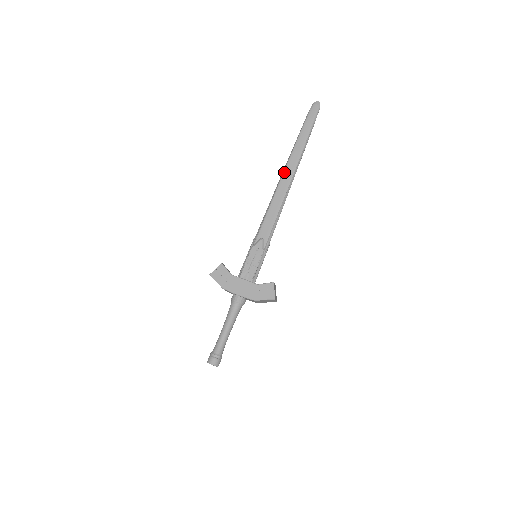
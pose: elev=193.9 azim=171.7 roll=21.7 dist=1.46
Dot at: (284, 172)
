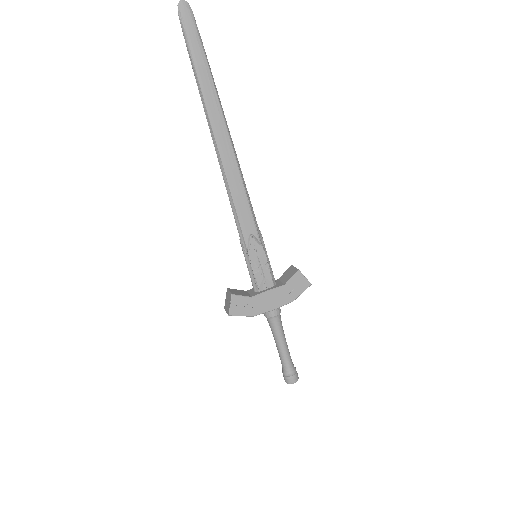
Dot at: (216, 138)
